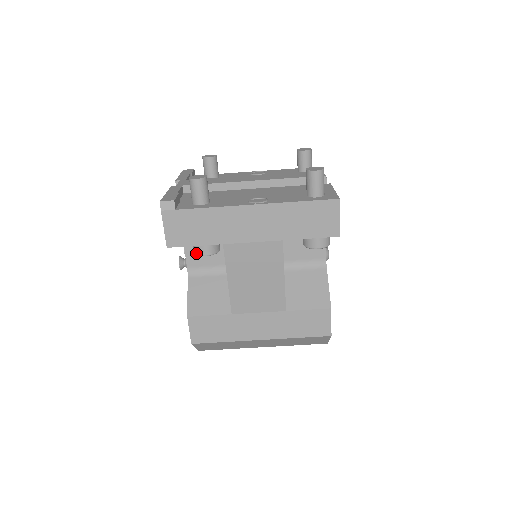
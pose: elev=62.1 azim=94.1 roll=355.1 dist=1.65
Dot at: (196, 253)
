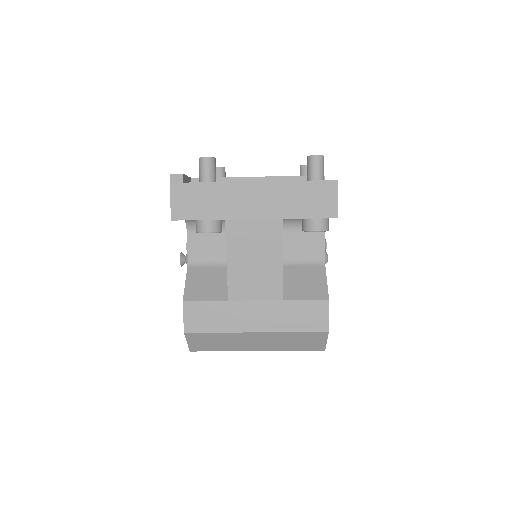
Dot at: (198, 230)
